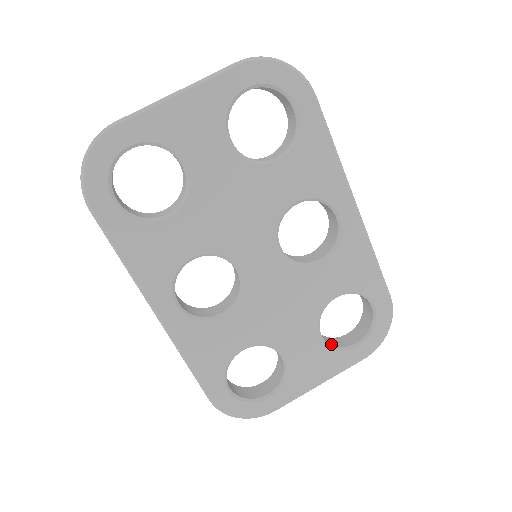
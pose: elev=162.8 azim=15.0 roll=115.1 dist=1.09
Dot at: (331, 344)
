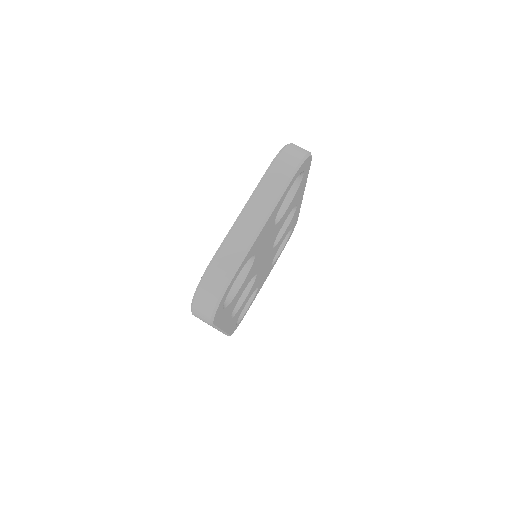
Dot at: occluded
